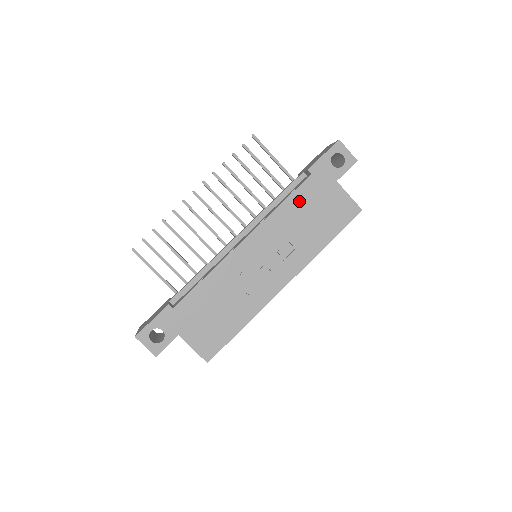
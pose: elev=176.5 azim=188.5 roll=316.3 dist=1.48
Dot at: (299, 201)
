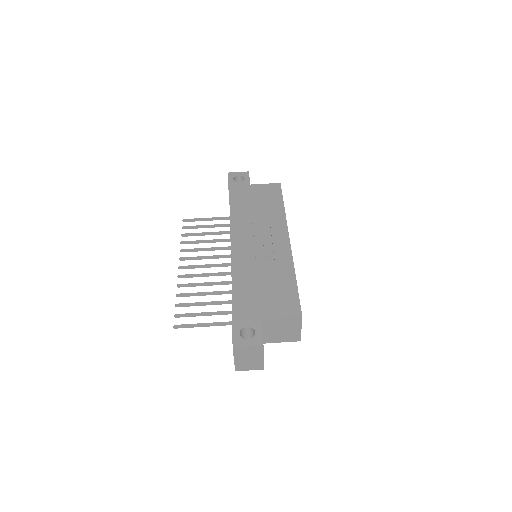
Dot at: (242, 205)
